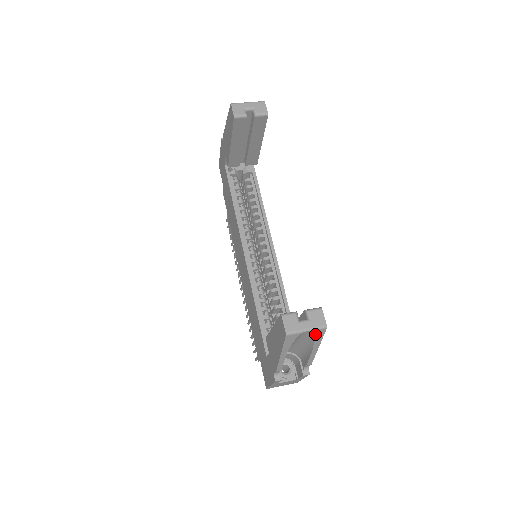
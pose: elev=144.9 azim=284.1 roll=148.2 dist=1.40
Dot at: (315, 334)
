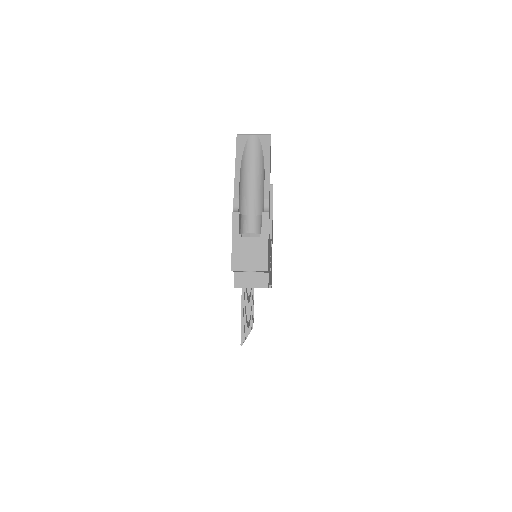
Dot at: (262, 142)
